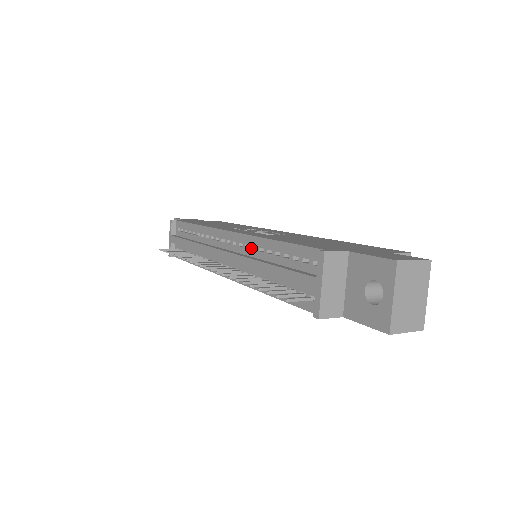
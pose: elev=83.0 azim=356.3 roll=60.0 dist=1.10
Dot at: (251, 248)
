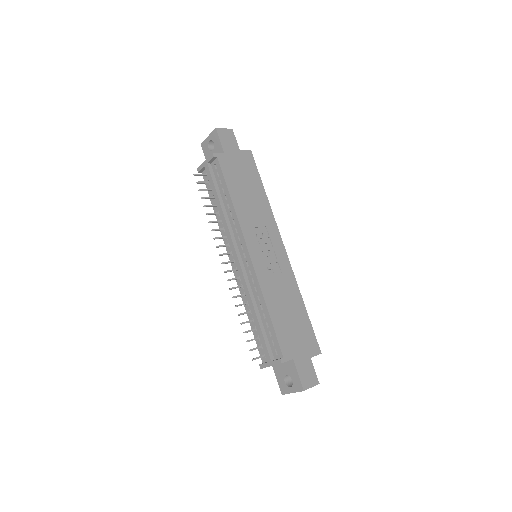
Dot at: (254, 286)
